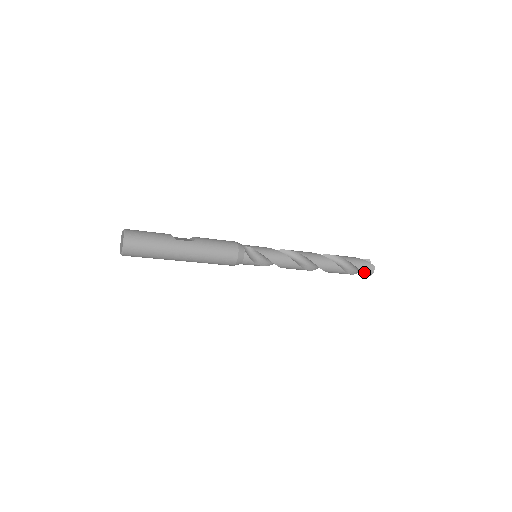
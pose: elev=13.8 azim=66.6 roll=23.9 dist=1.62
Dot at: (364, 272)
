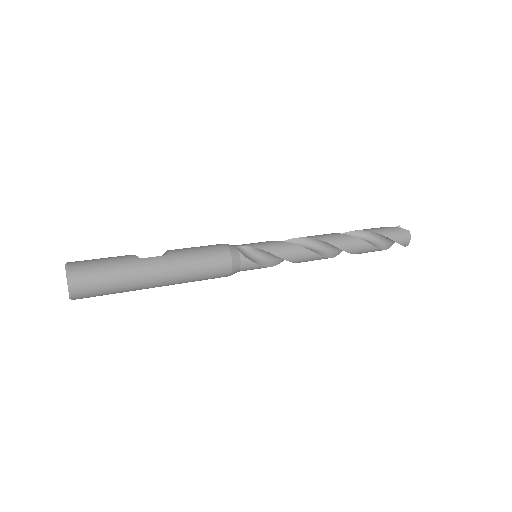
Dot at: (399, 242)
